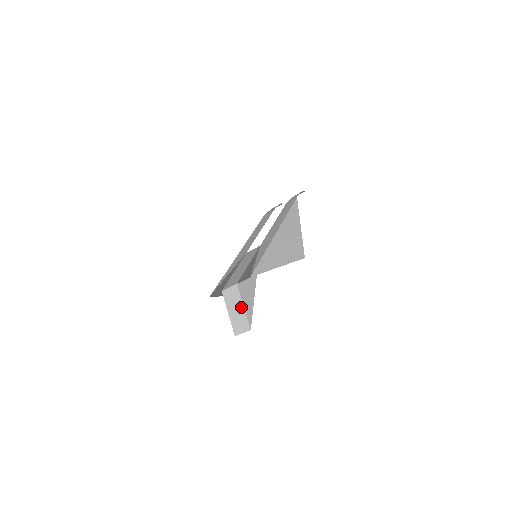
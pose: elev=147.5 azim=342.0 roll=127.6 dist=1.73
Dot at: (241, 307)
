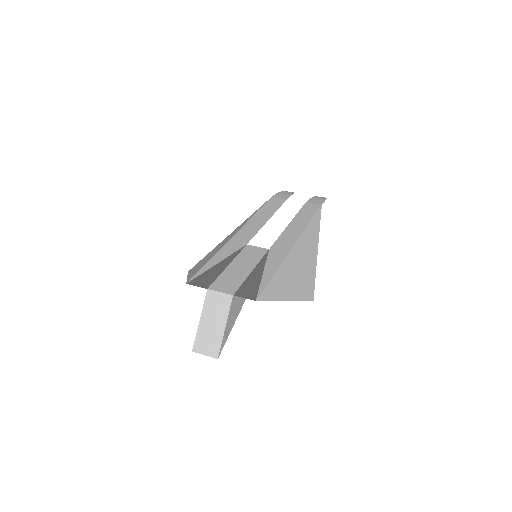
Dot at: (222, 325)
